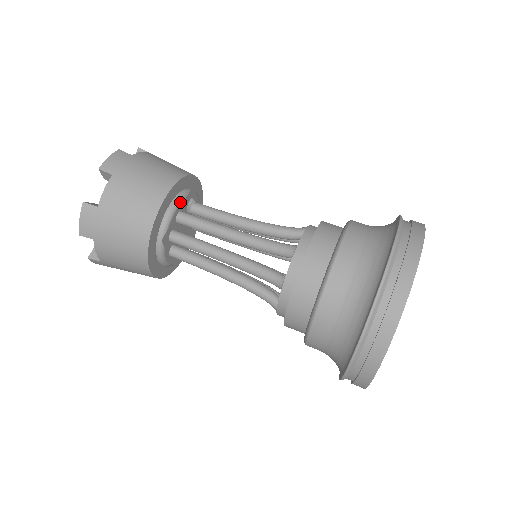
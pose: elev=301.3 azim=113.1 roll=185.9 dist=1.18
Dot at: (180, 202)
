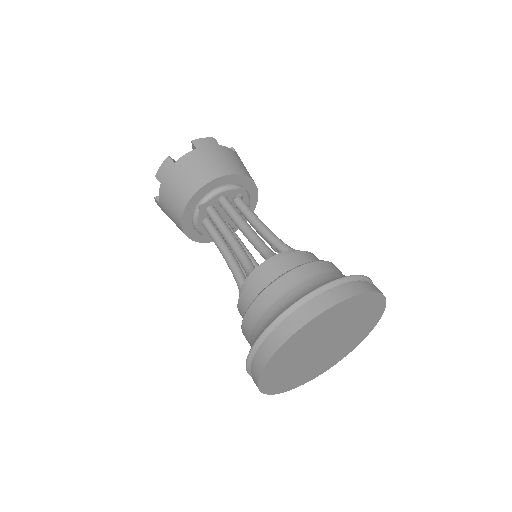
Dot at: (228, 189)
